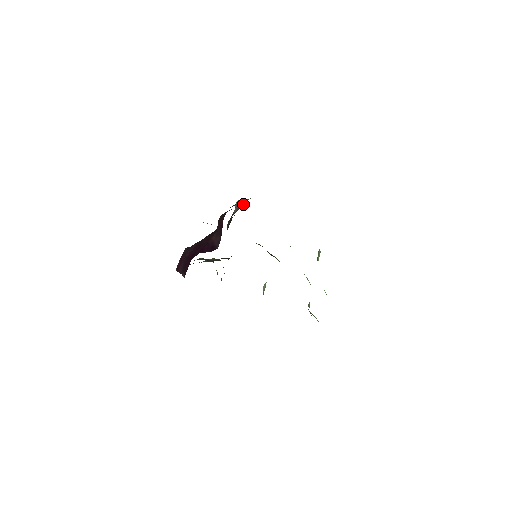
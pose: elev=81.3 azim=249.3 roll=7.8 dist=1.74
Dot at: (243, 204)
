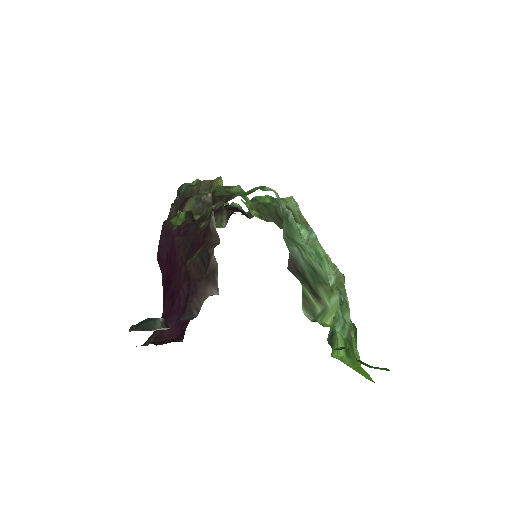
Dot at: (218, 238)
